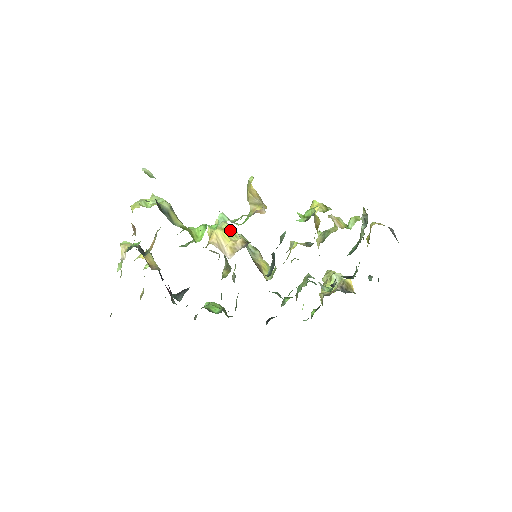
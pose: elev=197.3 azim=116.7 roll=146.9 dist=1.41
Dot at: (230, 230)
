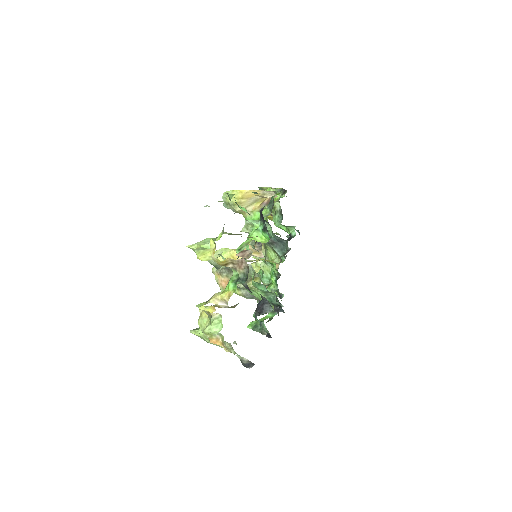
Dot at: occluded
